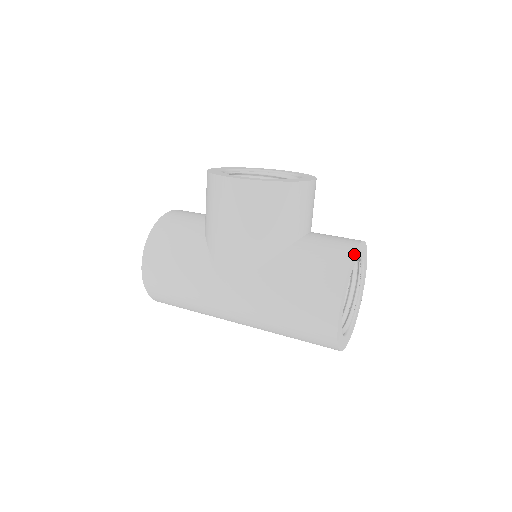
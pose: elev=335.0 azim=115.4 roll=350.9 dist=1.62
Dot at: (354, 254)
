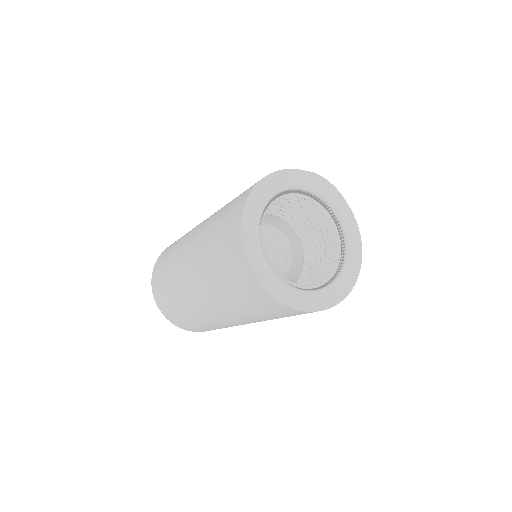
Dot at: (331, 186)
